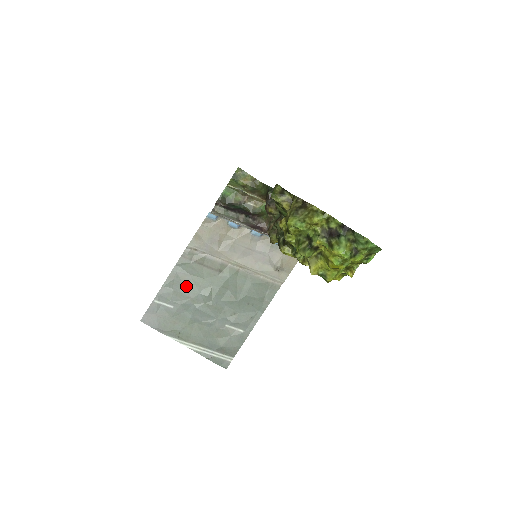
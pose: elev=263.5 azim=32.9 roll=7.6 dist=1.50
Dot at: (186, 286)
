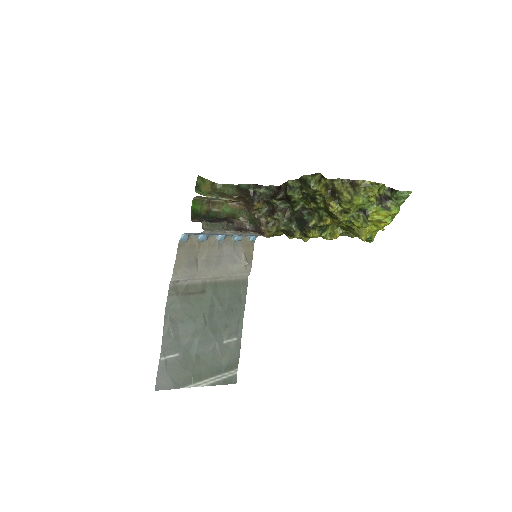
Dot at: (182, 325)
